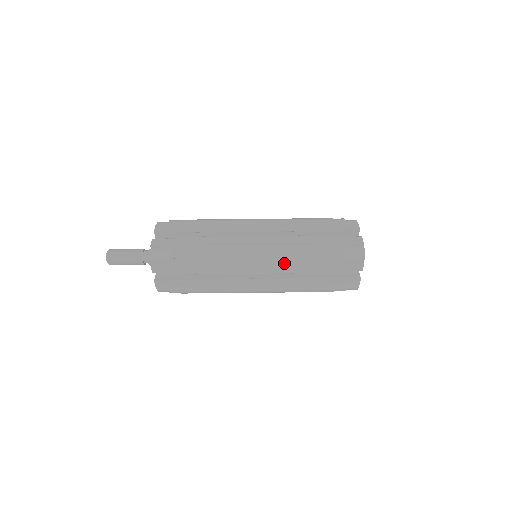
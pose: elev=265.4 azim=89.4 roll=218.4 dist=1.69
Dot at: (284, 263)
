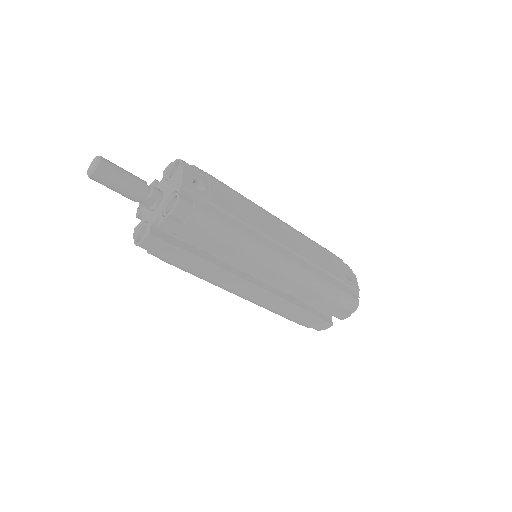
Dot at: occluded
